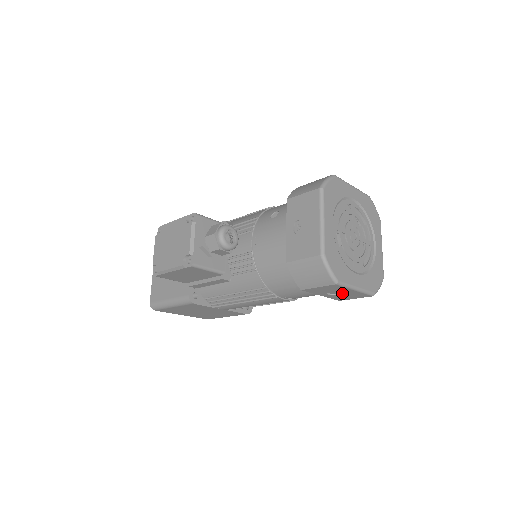
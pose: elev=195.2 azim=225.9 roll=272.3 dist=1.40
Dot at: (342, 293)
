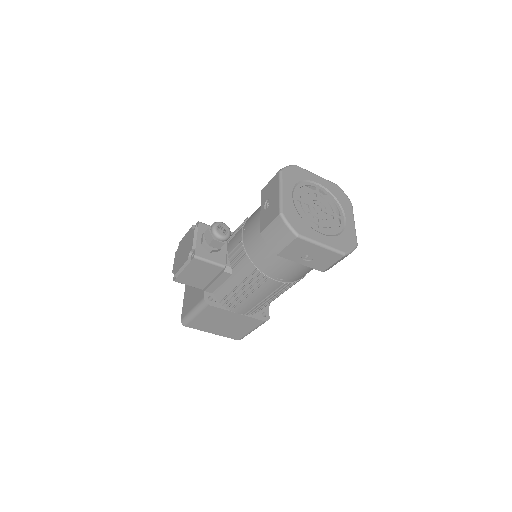
Dot at: (314, 255)
